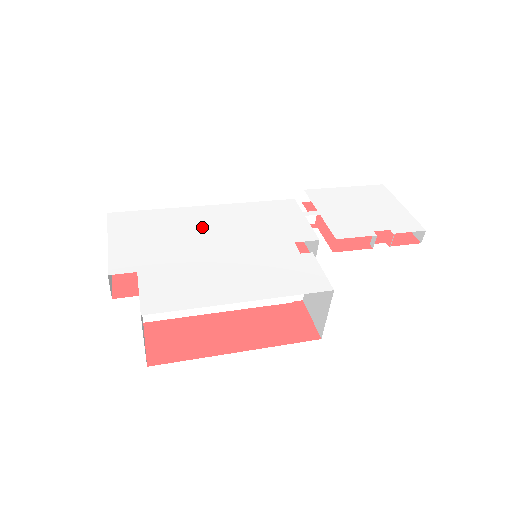
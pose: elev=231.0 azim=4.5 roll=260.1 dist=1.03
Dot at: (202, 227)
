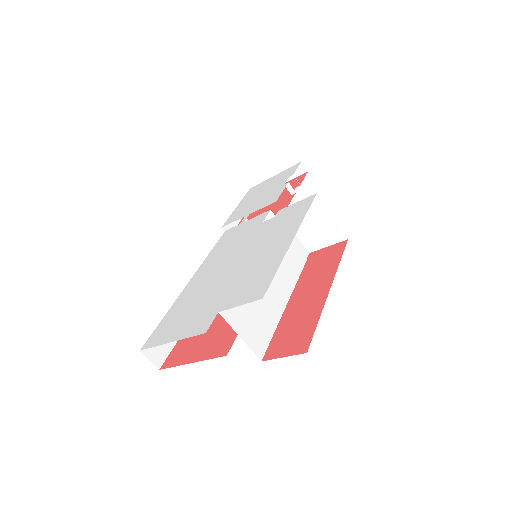
Dot at: (207, 279)
